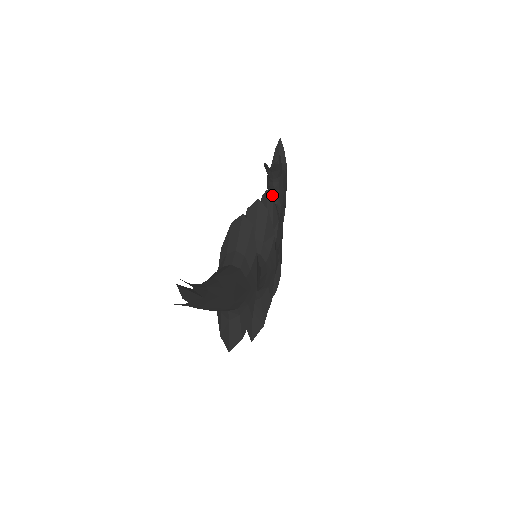
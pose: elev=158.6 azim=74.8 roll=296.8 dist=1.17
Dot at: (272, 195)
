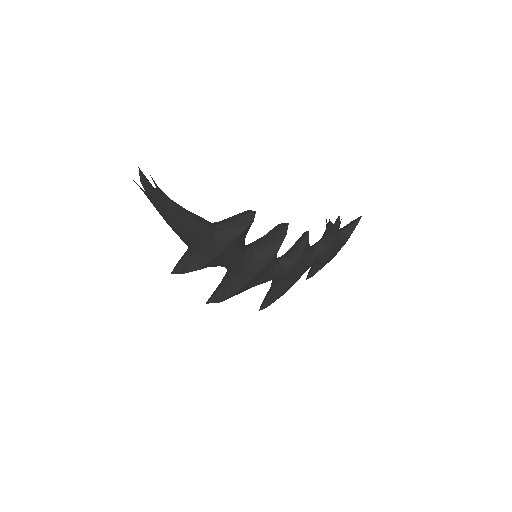
Dot at: (318, 243)
